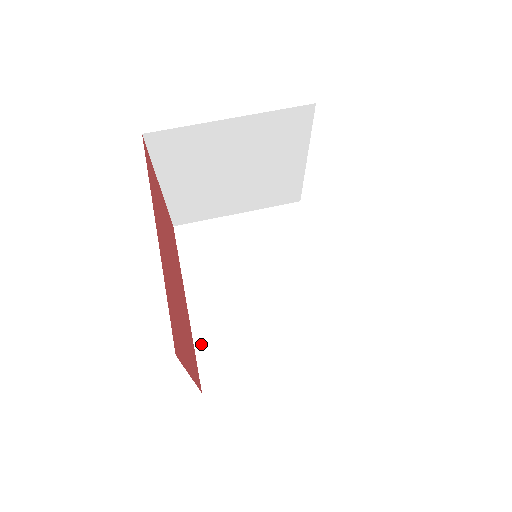
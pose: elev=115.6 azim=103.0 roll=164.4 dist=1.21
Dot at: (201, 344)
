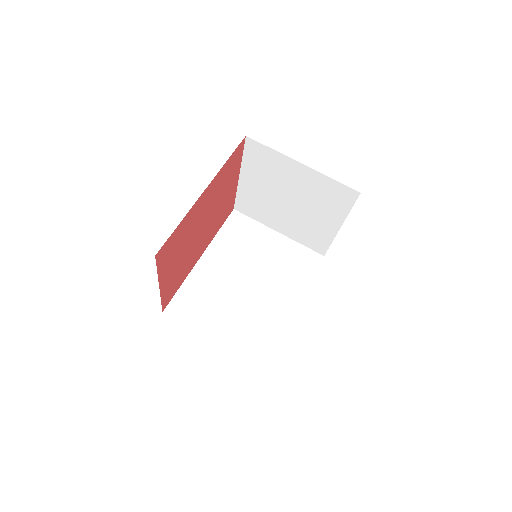
Dot at: (187, 286)
